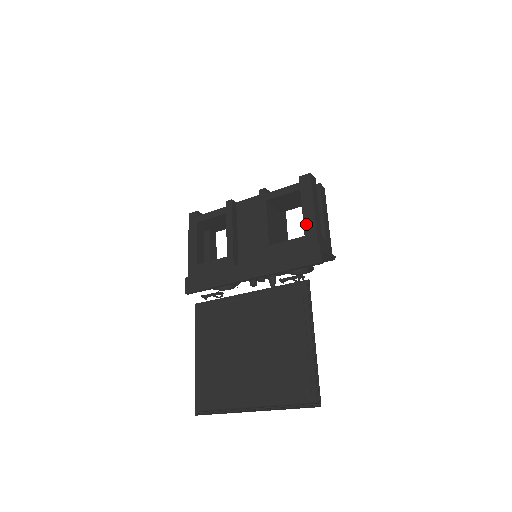
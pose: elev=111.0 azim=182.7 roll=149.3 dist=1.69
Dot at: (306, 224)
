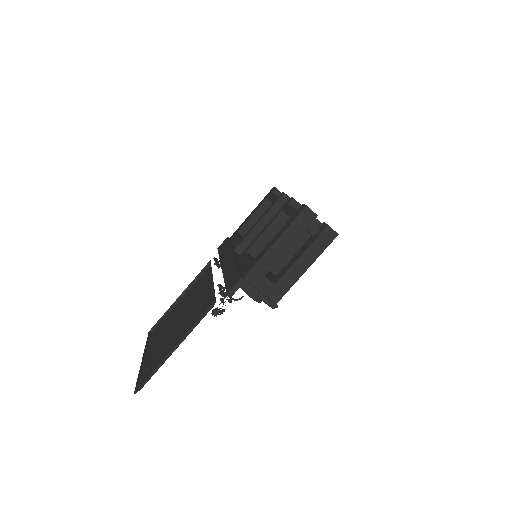
Dot at: (261, 253)
